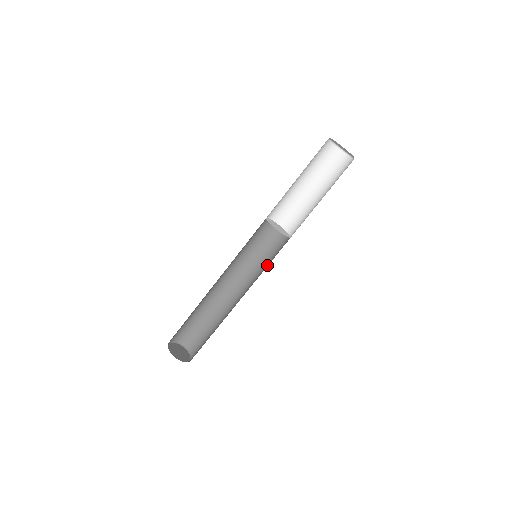
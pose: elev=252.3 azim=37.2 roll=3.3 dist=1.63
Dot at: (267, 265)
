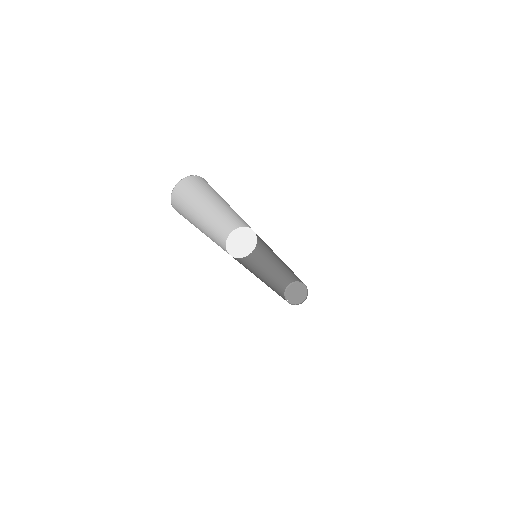
Dot at: occluded
